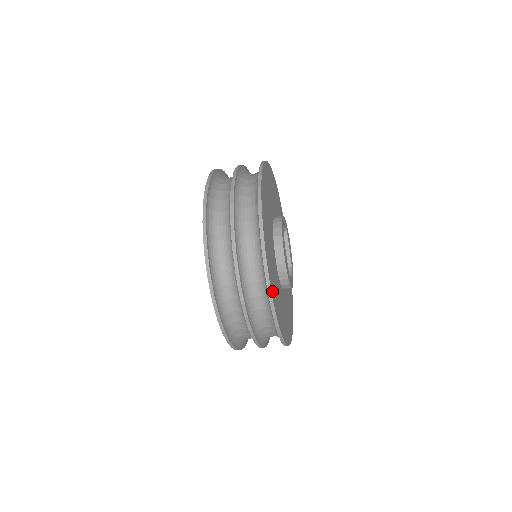
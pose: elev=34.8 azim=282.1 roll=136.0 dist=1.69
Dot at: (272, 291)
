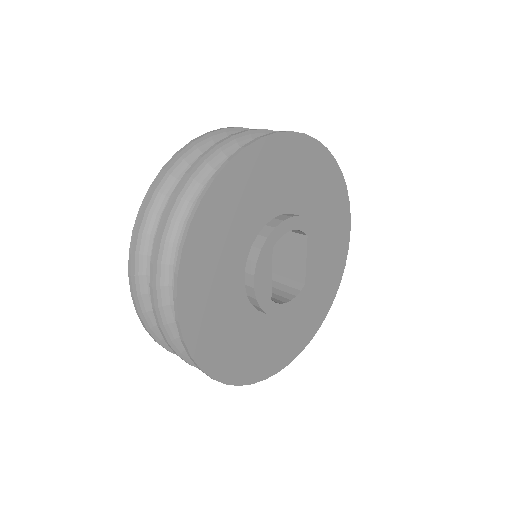
Dot at: (188, 328)
